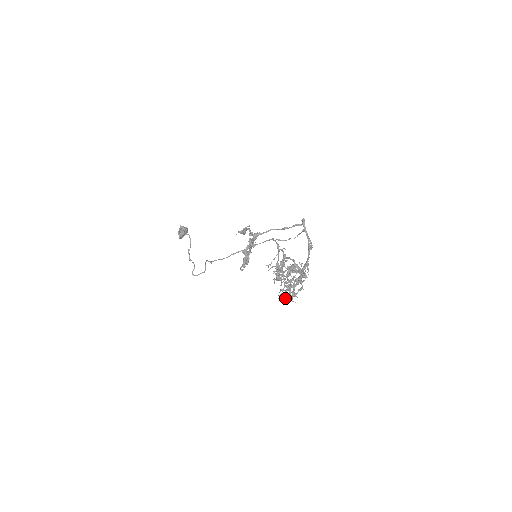
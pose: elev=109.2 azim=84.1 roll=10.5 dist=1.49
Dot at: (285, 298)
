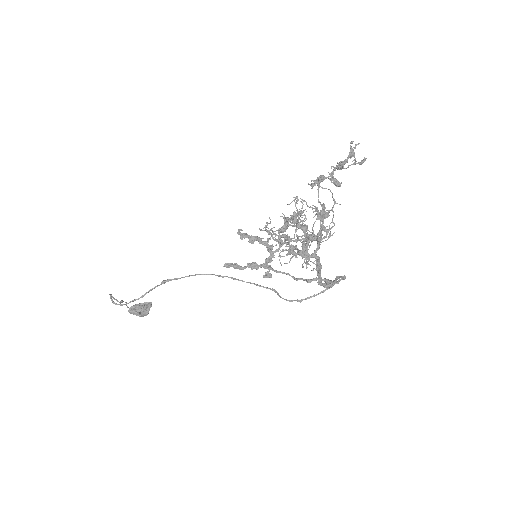
Dot at: (270, 232)
